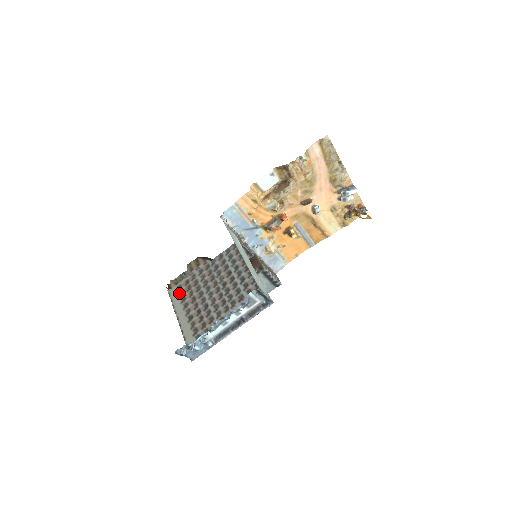
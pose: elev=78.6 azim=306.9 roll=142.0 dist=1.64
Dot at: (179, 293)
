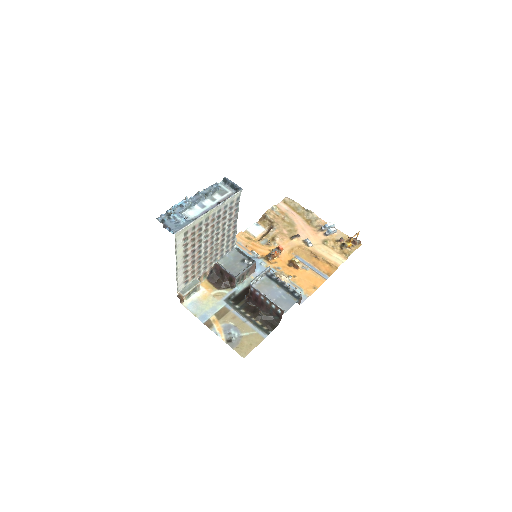
Dot at: (185, 279)
